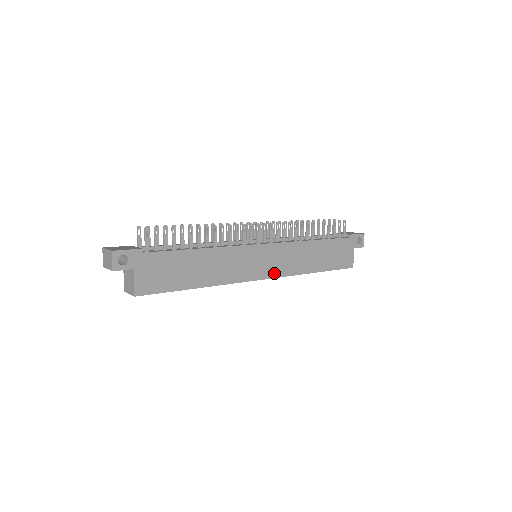
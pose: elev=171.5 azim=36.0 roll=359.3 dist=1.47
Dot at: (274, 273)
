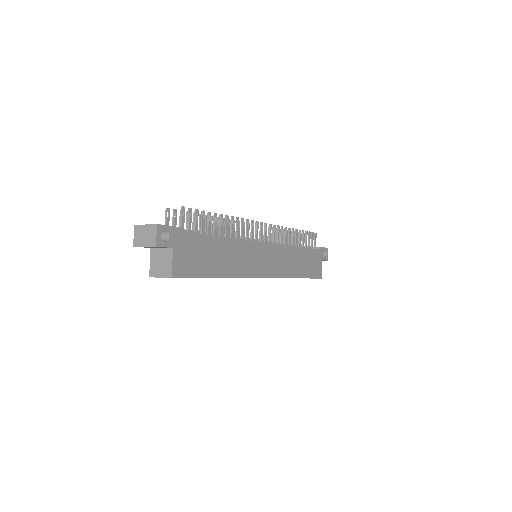
Dot at: (273, 273)
